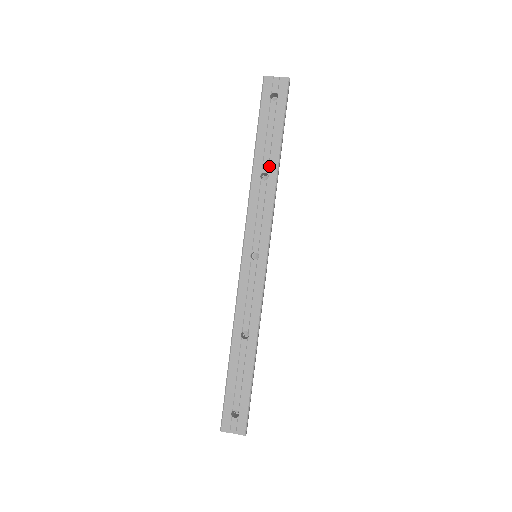
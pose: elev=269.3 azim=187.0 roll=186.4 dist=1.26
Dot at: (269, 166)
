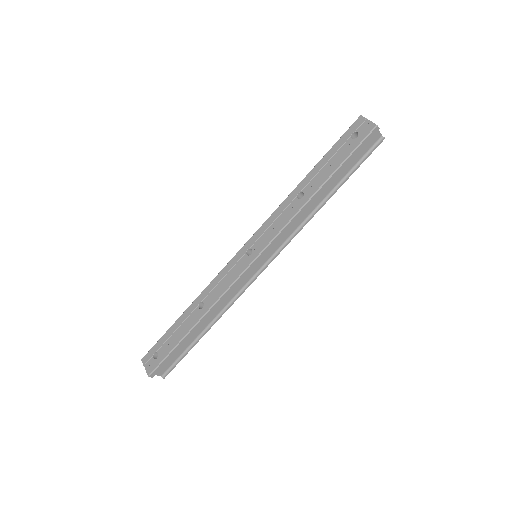
Dot at: (309, 189)
